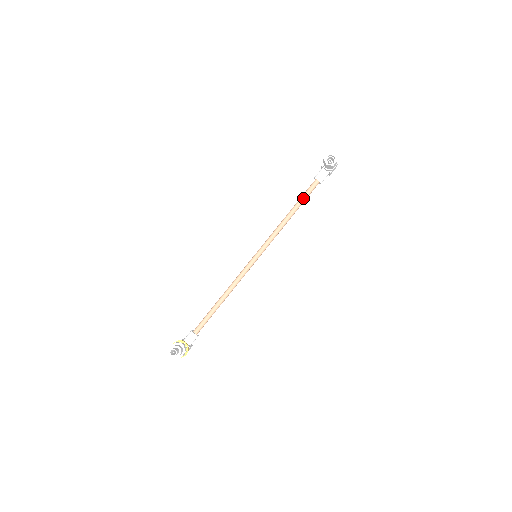
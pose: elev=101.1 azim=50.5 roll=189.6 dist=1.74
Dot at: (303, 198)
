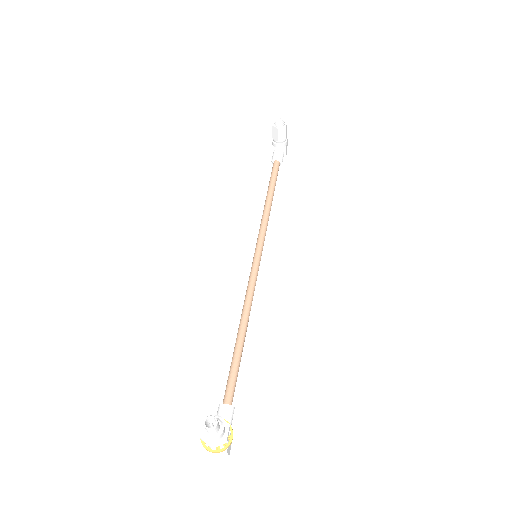
Dot at: (272, 181)
